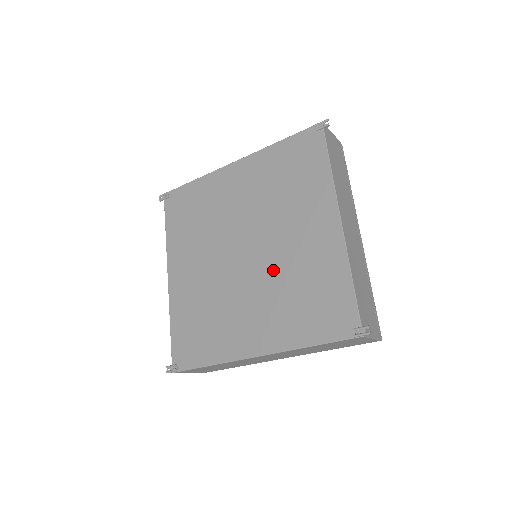
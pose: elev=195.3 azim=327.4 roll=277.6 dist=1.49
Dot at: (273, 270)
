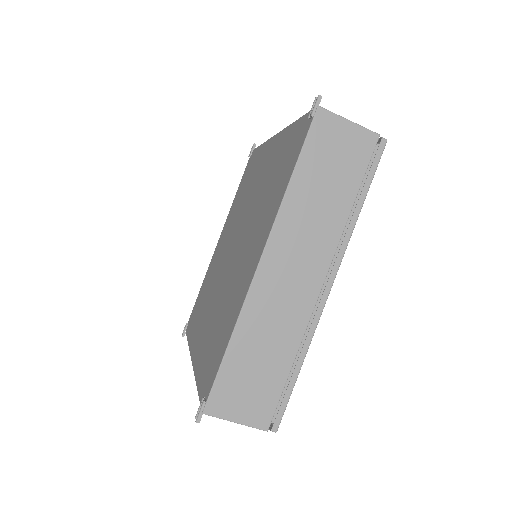
Dot at: (252, 216)
